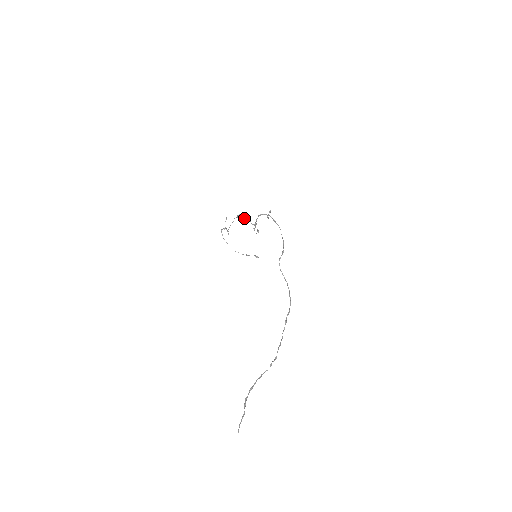
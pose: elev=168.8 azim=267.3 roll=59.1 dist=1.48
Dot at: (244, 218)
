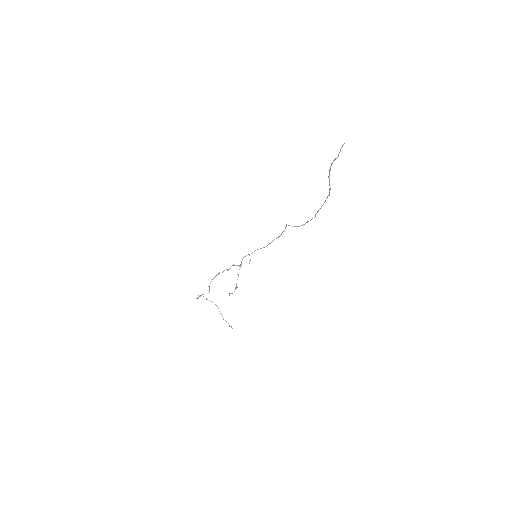
Dot at: (227, 269)
